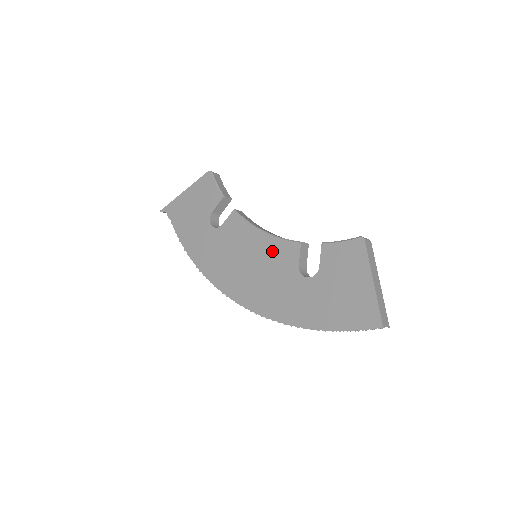
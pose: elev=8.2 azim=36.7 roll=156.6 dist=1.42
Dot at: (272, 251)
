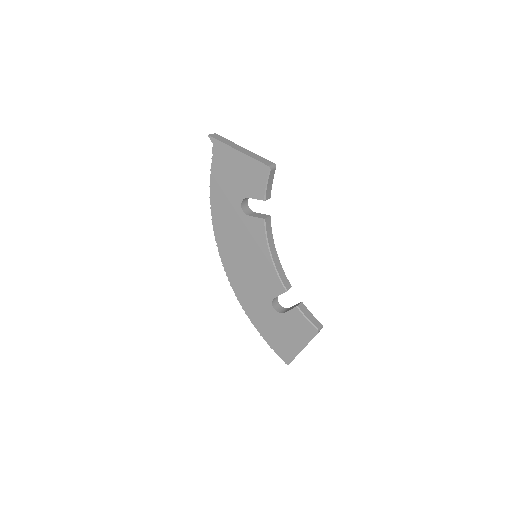
Dot at: (267, 273)
